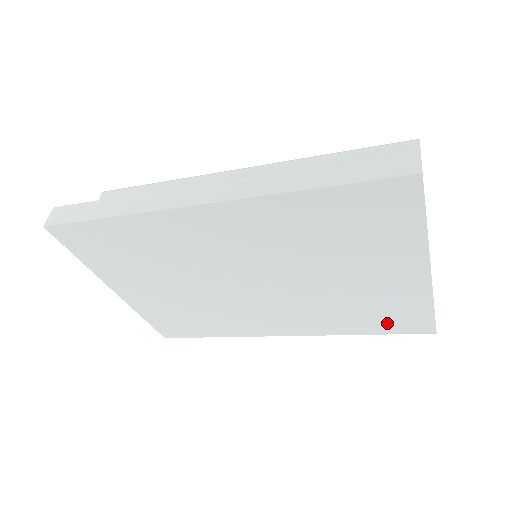
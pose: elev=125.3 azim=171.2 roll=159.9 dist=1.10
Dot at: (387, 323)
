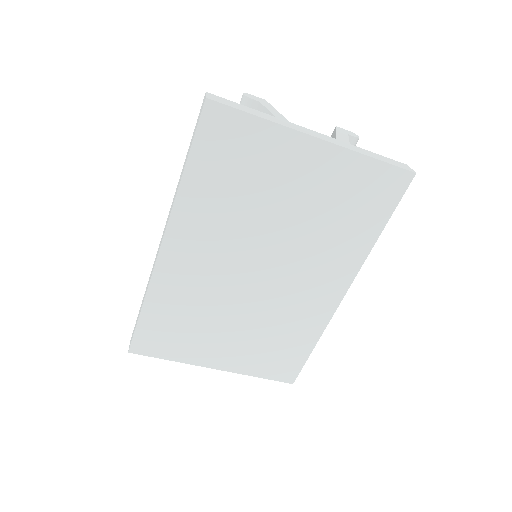
Dot at: (374, 205)
